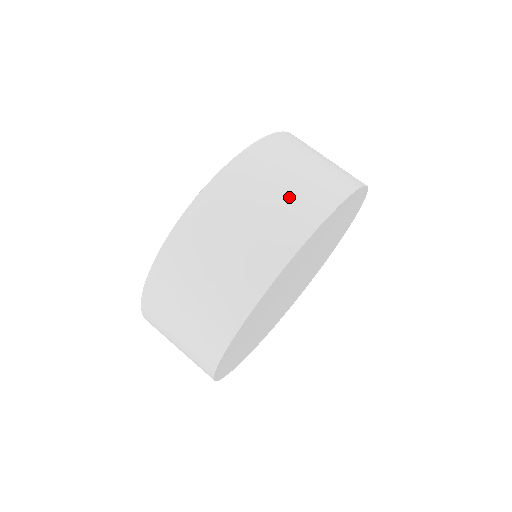
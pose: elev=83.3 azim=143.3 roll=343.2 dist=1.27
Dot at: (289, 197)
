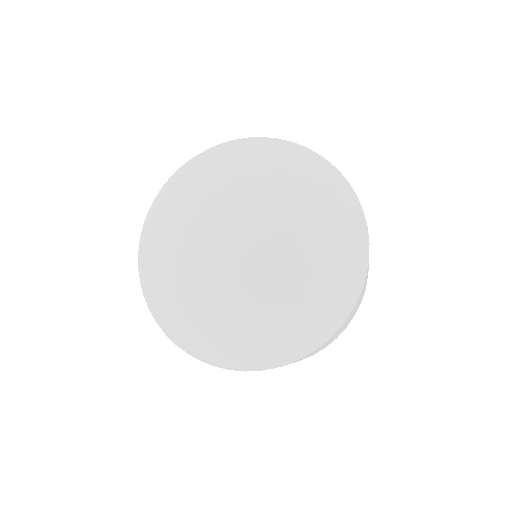
Dot at: occluded
